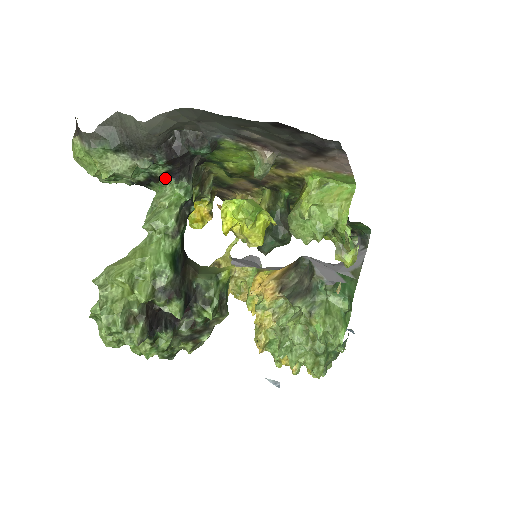
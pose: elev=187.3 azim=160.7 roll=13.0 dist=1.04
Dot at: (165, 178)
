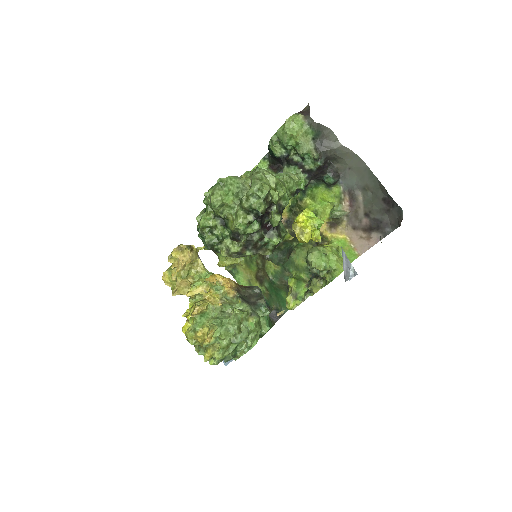
Dot at: (307, 171)
